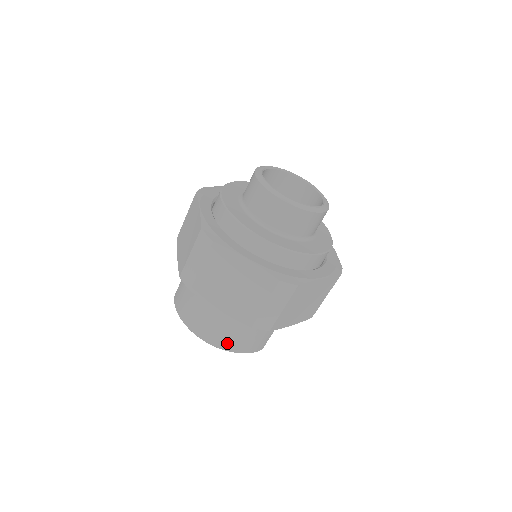
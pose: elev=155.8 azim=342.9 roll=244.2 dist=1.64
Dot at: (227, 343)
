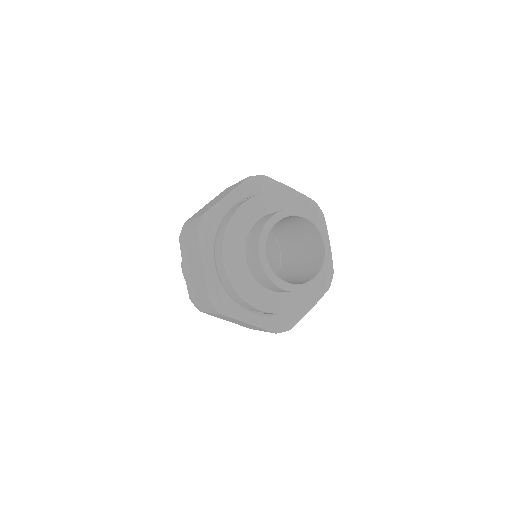
Dot at: occluded
